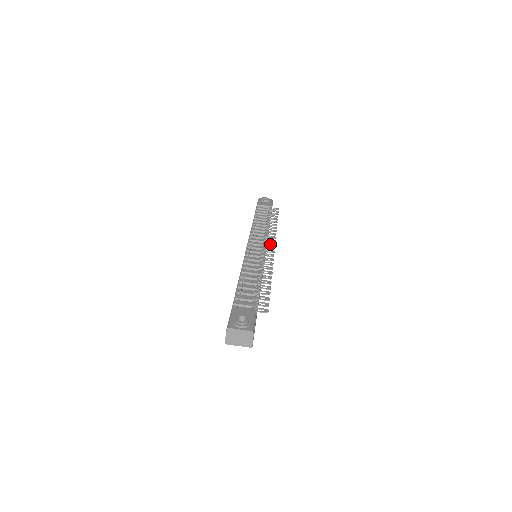
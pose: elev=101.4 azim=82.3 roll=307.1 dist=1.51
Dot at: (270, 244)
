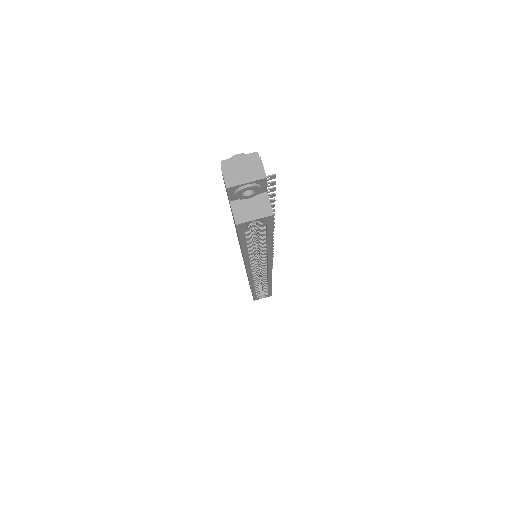
Dot at: occluded
